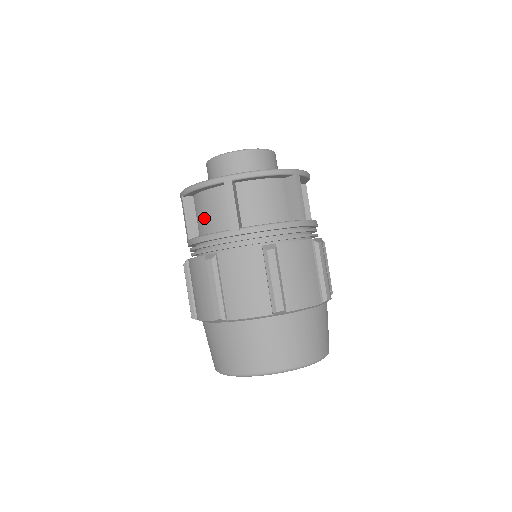
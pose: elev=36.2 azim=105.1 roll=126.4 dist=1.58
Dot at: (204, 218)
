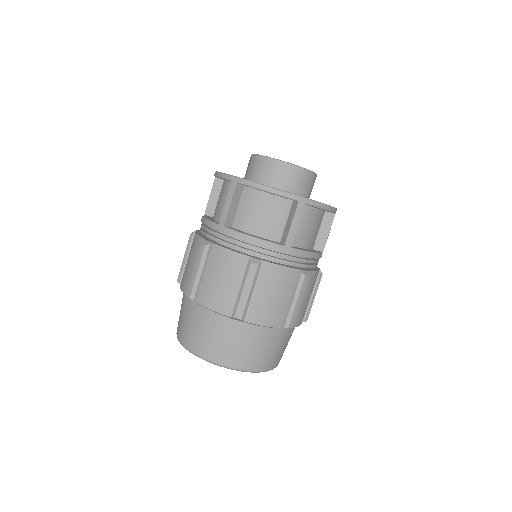
Dot at: (252, 216)
